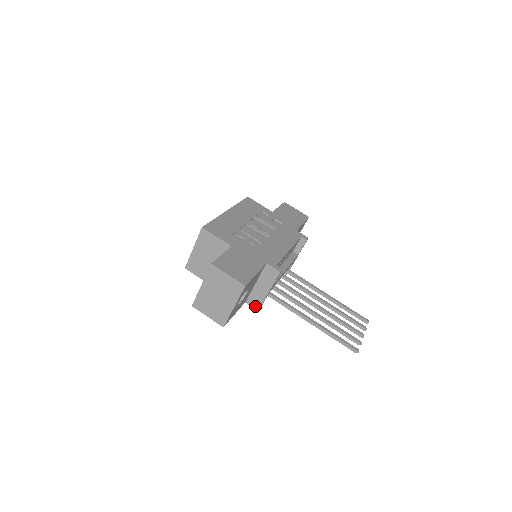
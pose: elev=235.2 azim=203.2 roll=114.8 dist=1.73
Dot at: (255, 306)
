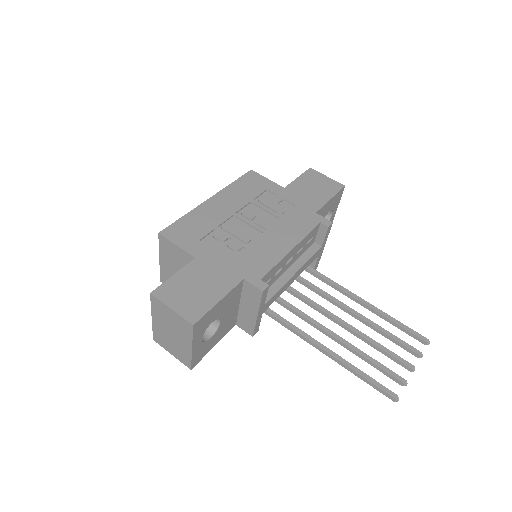
Dot at: (248, 331)
